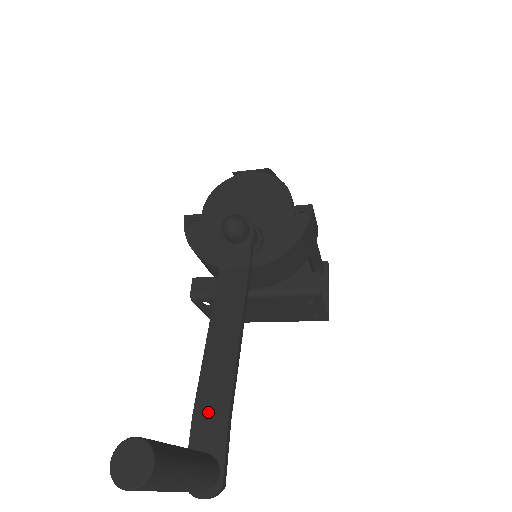
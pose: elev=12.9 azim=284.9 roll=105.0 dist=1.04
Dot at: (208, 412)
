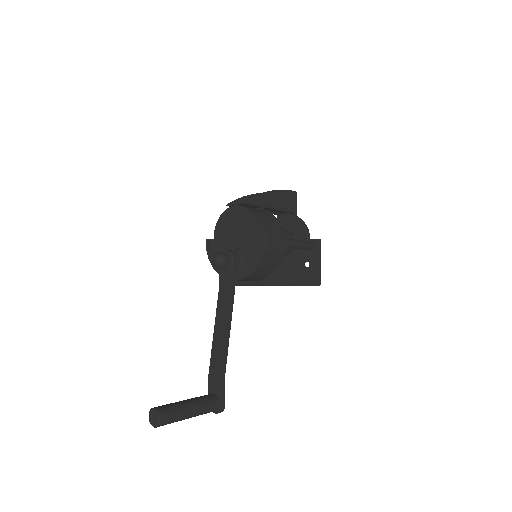
Dot at: (214, 374)
